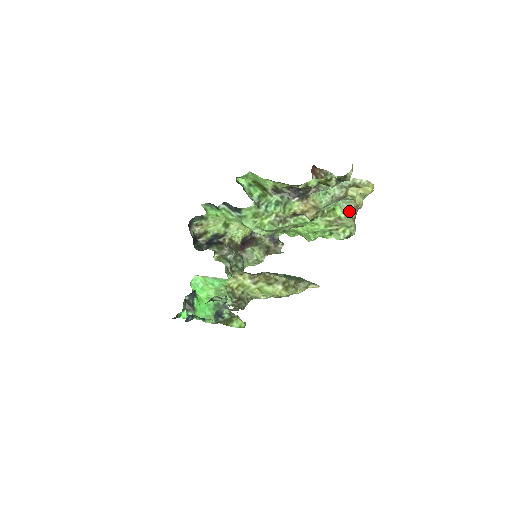
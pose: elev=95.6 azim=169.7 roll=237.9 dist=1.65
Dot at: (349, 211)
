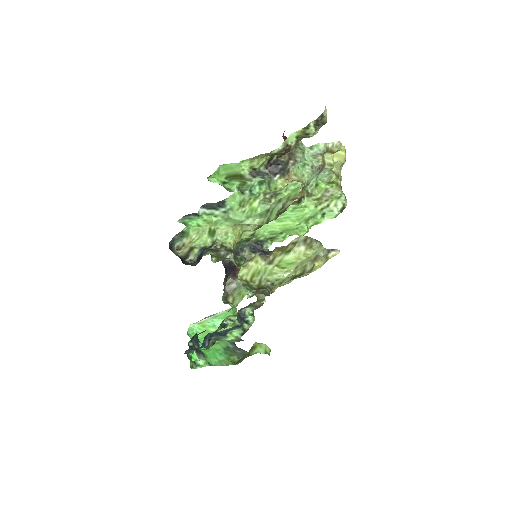
Dot at: (333, 181)
